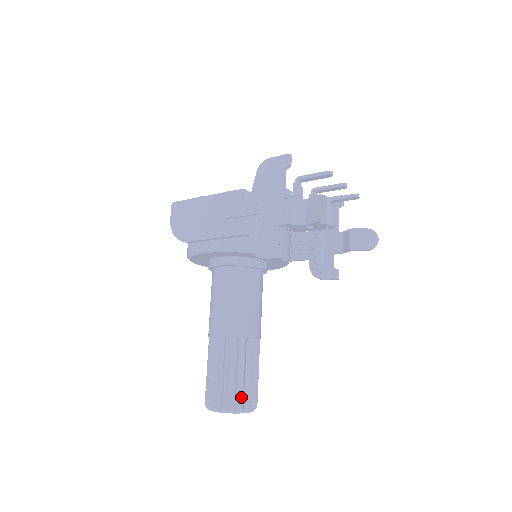
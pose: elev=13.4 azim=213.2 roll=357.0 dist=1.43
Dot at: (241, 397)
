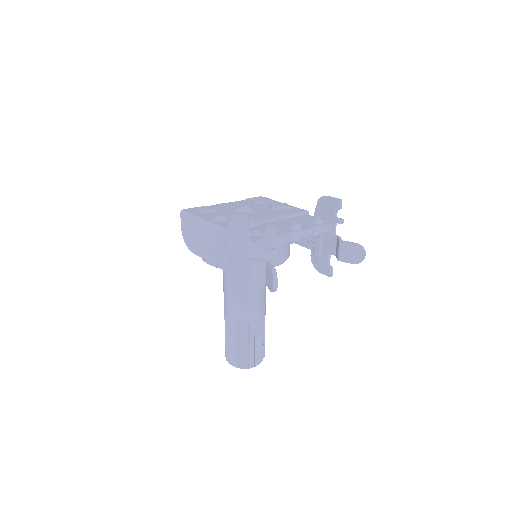
Dot at: (246, 360)
